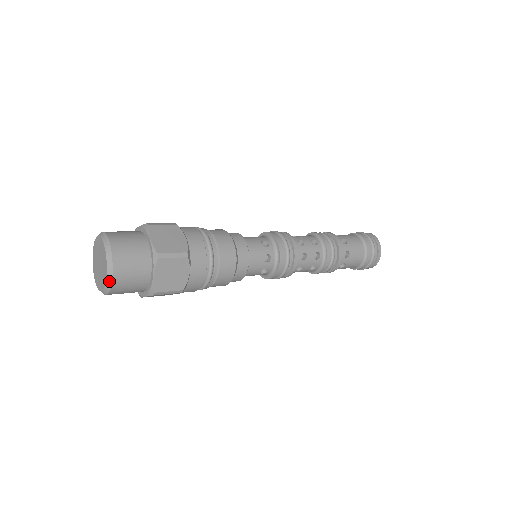
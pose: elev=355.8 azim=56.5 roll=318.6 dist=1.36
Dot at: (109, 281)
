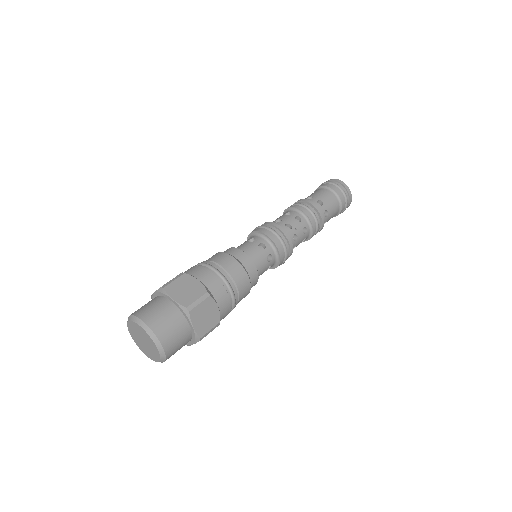
Dot at: occluded
